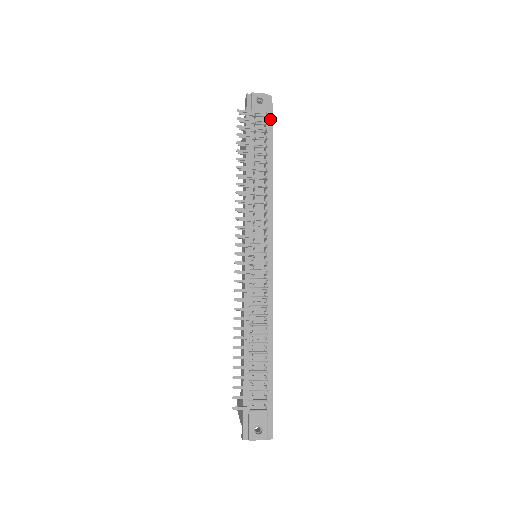
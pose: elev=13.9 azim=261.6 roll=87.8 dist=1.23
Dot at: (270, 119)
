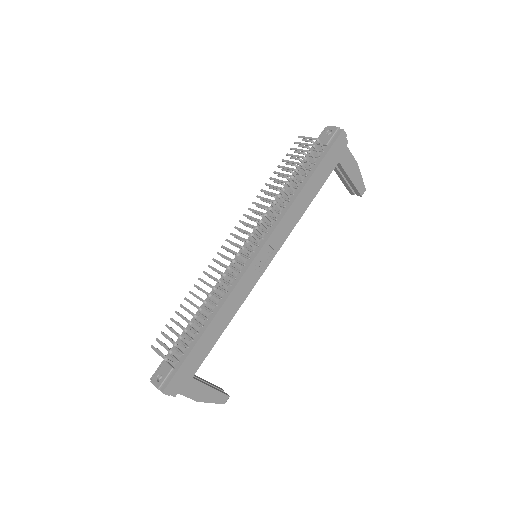
Dot at: (329, 148)
